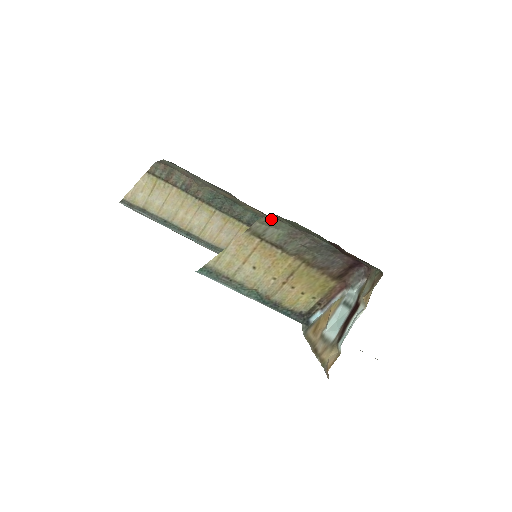
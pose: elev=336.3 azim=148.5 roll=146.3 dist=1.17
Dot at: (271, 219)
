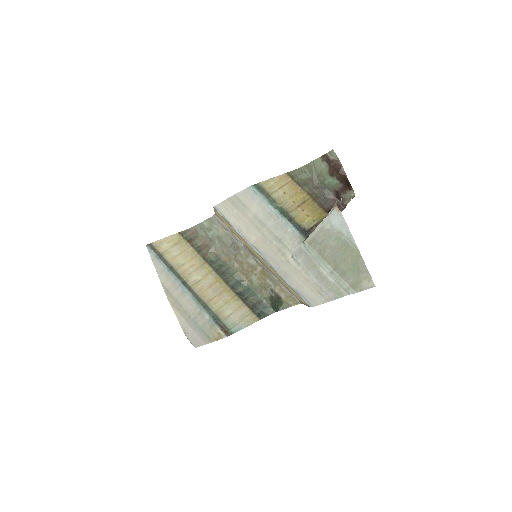
Dot at: (300, 171)
